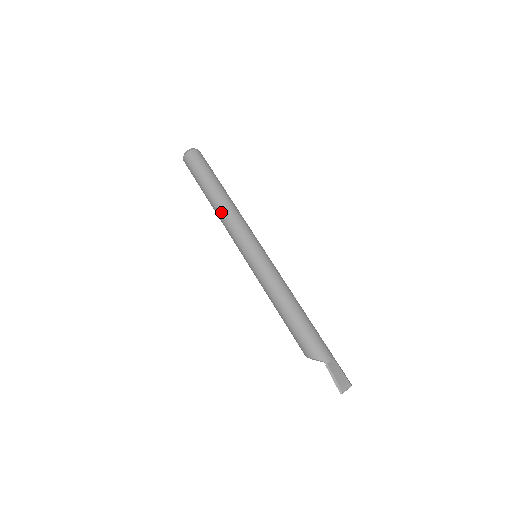
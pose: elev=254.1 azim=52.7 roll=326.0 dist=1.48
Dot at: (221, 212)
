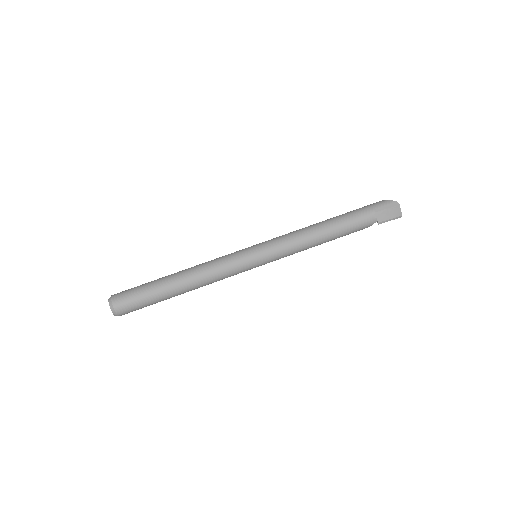
Dot at: occluded
